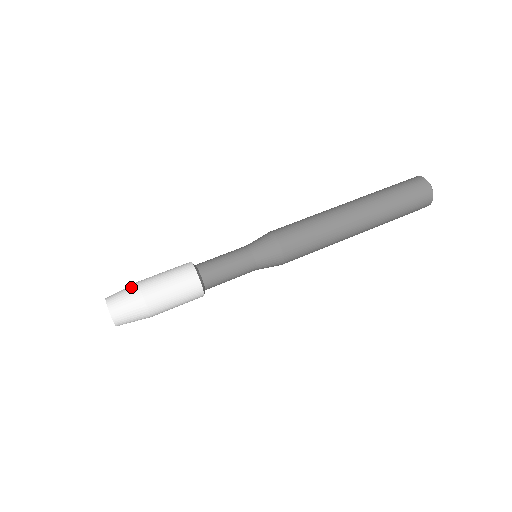
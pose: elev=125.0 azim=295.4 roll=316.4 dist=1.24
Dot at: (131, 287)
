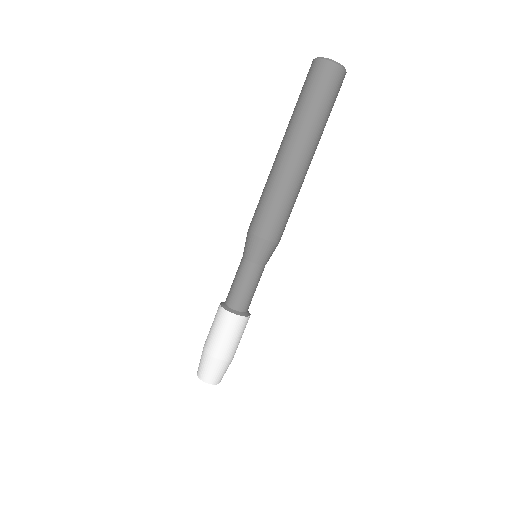
Dot at: (214, 364)
